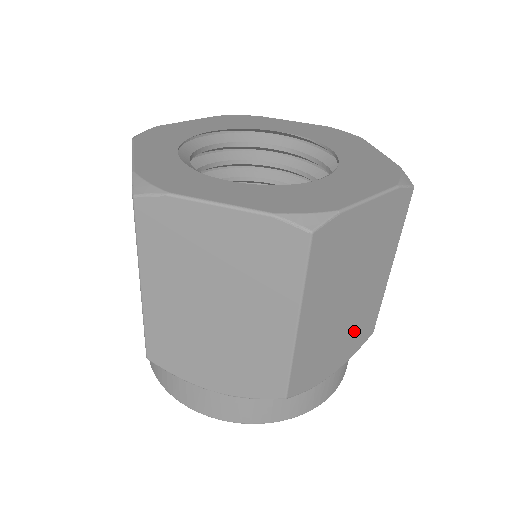
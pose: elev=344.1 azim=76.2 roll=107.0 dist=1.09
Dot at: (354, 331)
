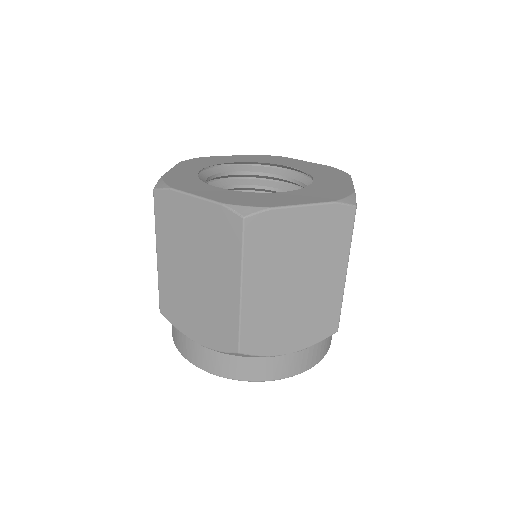
Dot at: (311, 320)
